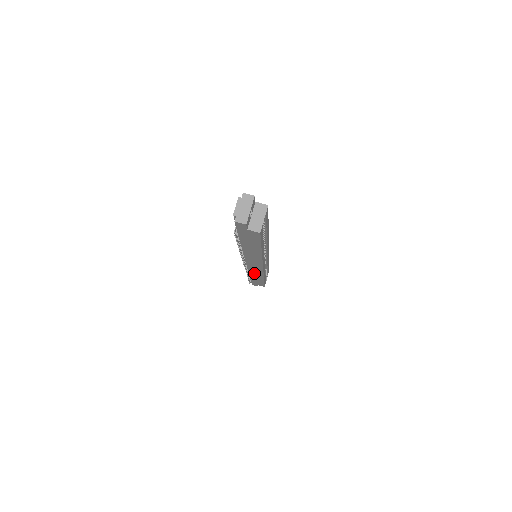
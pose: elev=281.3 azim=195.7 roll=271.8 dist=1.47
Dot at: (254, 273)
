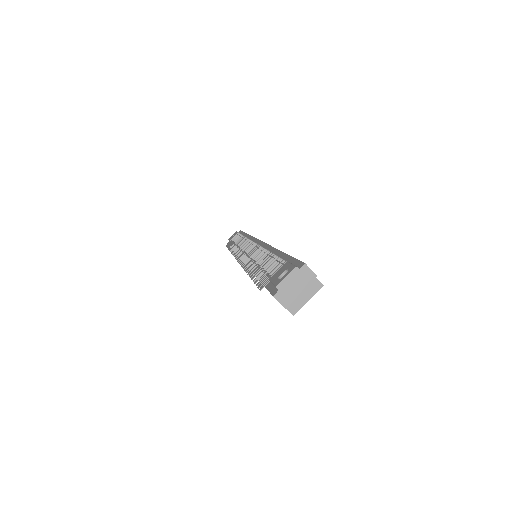
Dot at: occluded
